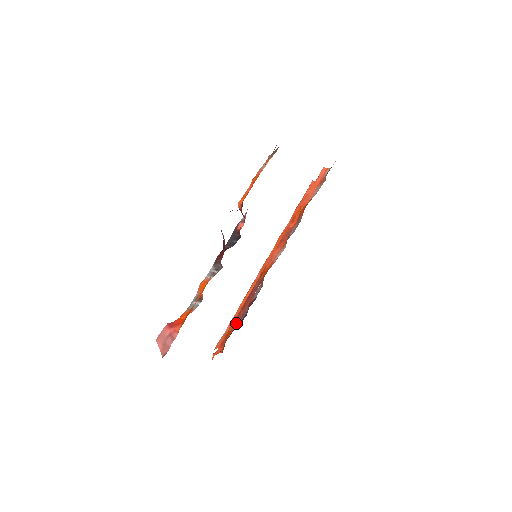
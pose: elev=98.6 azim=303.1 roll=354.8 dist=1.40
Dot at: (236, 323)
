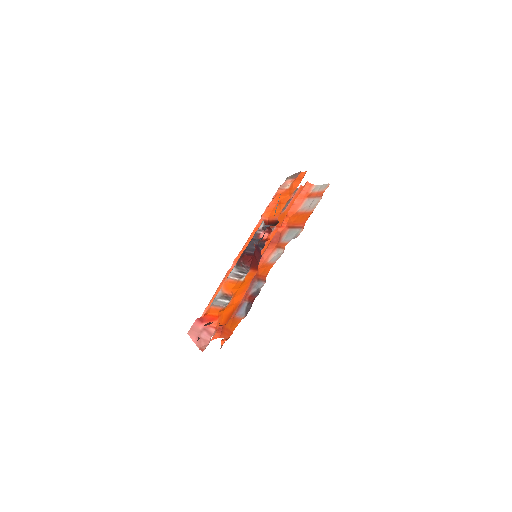
Dot at: (234, 312)
